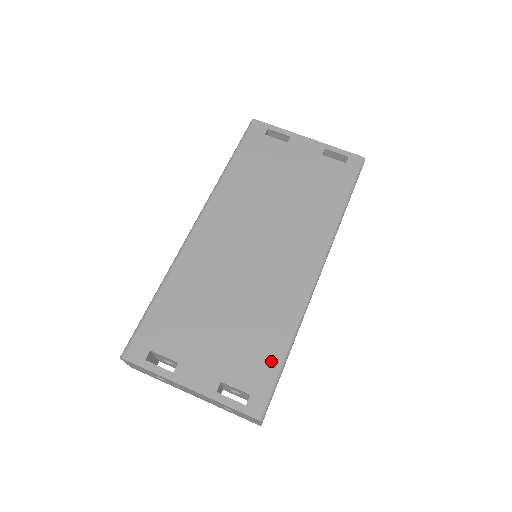
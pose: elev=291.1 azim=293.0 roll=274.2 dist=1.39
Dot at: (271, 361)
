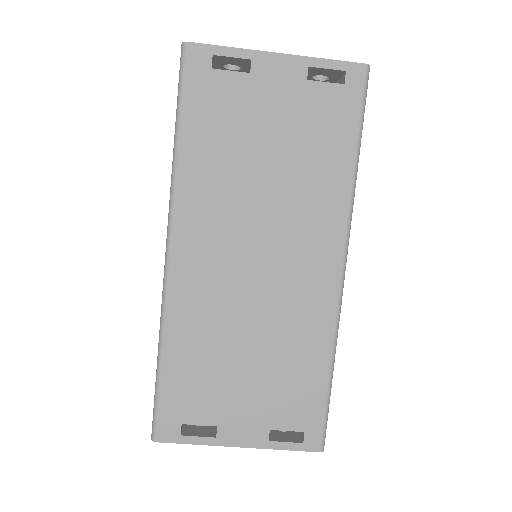
Dot at: (316, 392)
